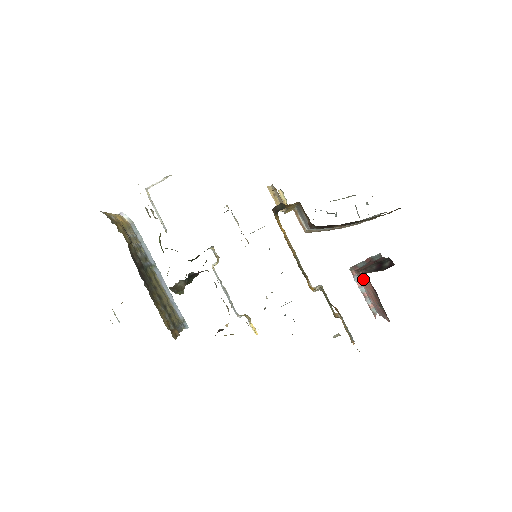
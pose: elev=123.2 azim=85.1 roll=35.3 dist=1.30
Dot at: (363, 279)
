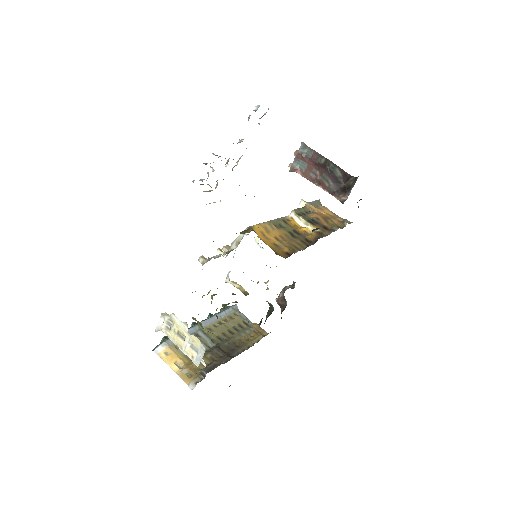
Dot at: occluded
